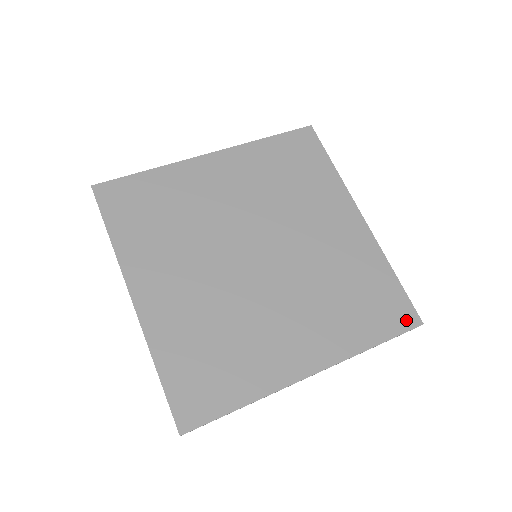
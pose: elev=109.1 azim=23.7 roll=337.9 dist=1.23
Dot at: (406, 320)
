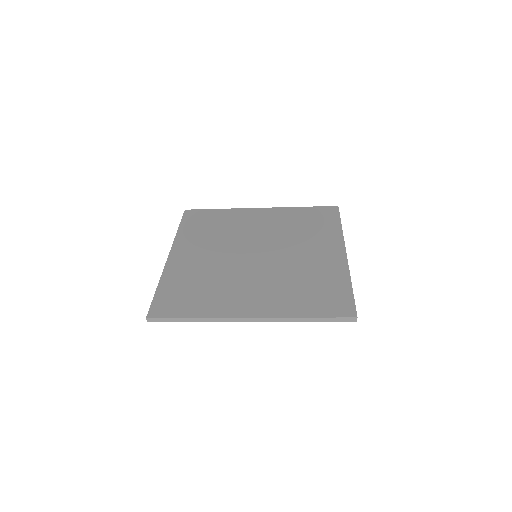
Dot at: (343, 311)
